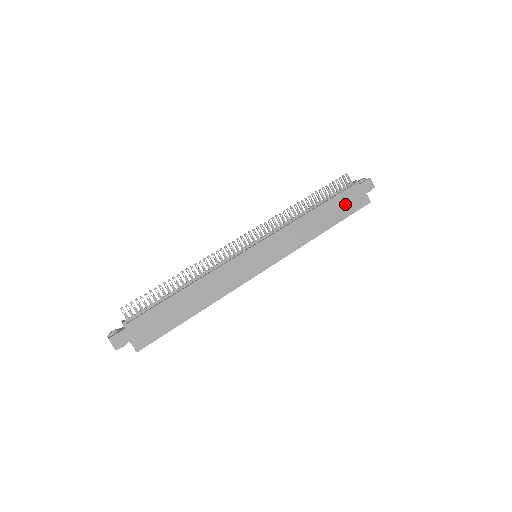
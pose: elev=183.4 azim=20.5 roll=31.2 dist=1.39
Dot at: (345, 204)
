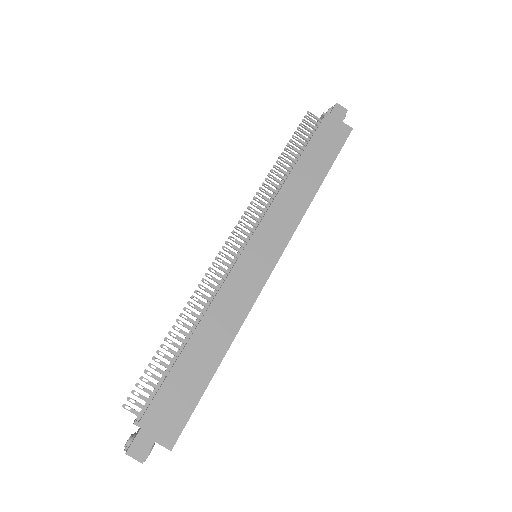
Dot at: (325, 145)
